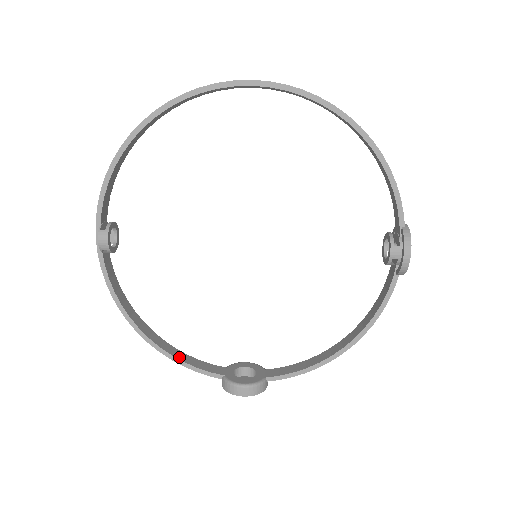
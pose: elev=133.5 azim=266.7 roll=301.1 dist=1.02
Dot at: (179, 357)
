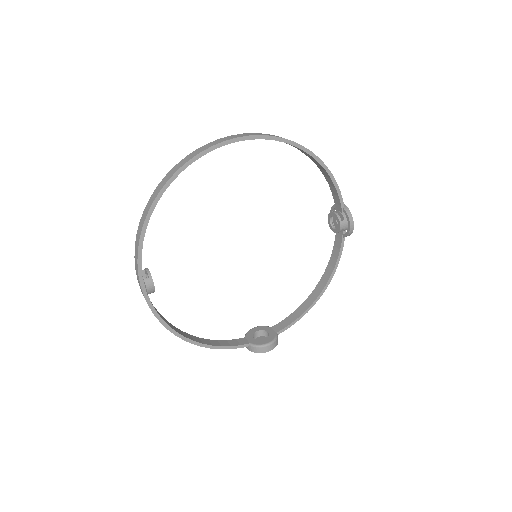
Dot at: (216, 344)
